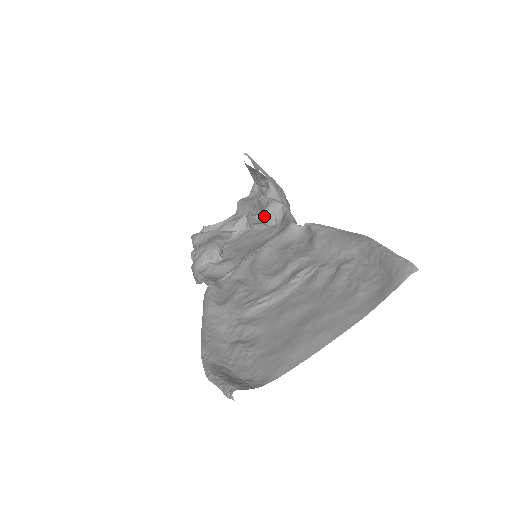
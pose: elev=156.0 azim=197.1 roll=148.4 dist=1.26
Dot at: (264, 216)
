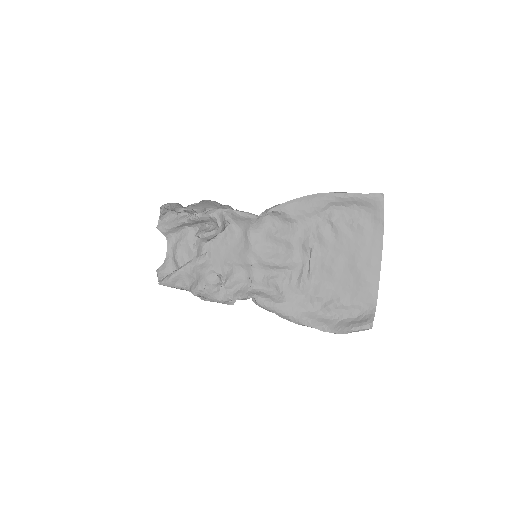
Dot at: (222, 228)
